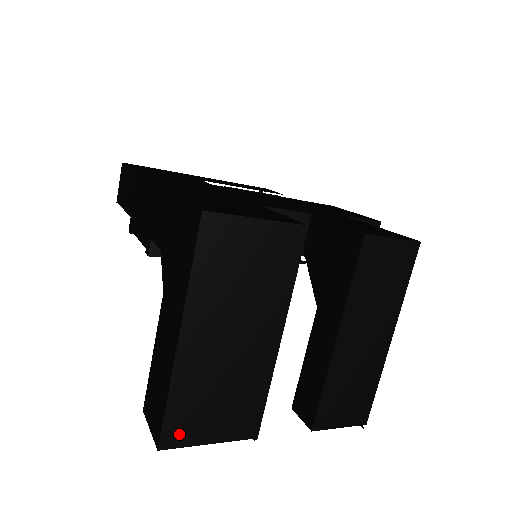
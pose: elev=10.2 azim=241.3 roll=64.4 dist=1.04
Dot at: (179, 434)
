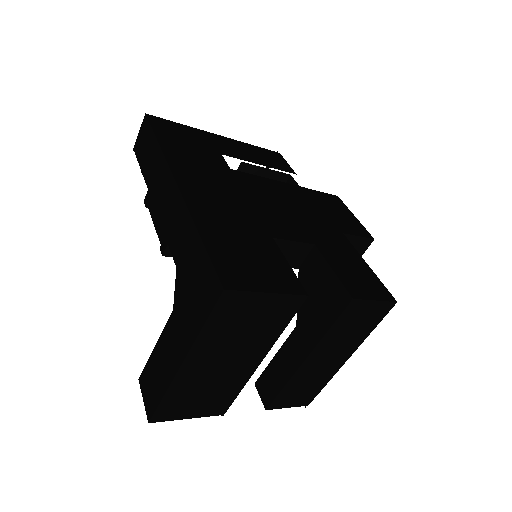
Dot at: (167, 414)
